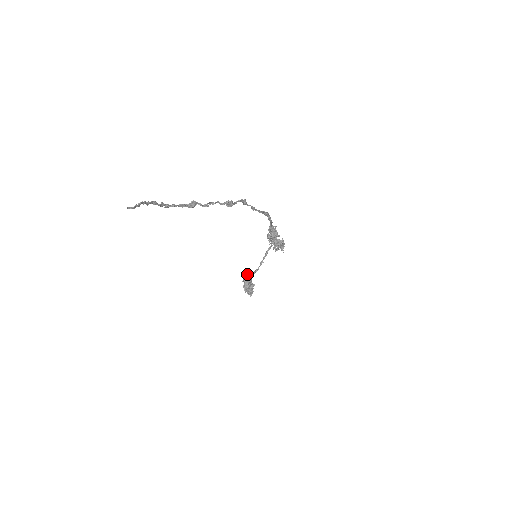
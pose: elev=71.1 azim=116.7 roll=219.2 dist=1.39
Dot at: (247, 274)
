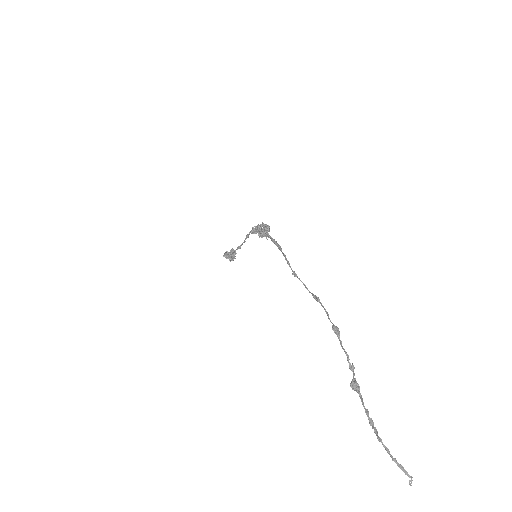
Dot at: (230, 254)
